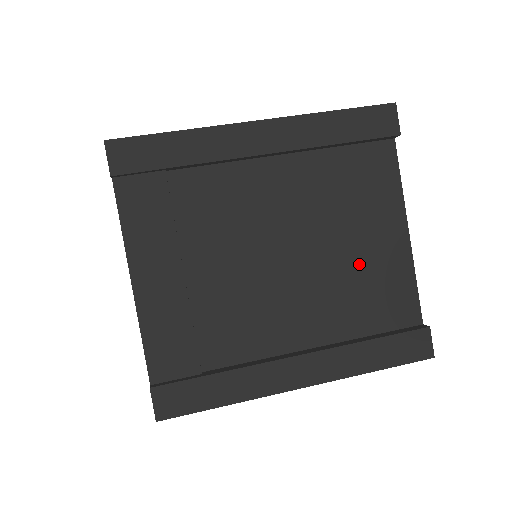
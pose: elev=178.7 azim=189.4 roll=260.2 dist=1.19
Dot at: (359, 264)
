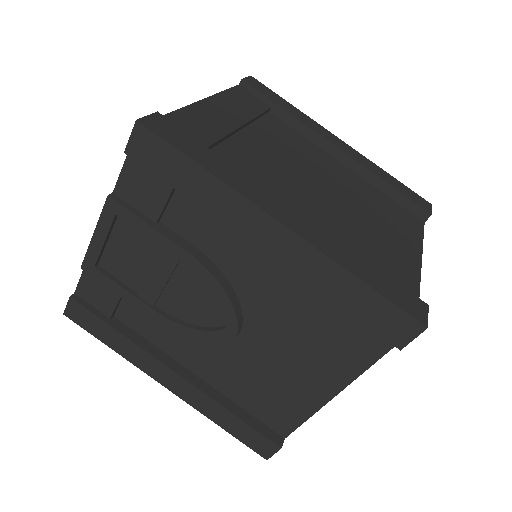
Dot at: (373, 237)
